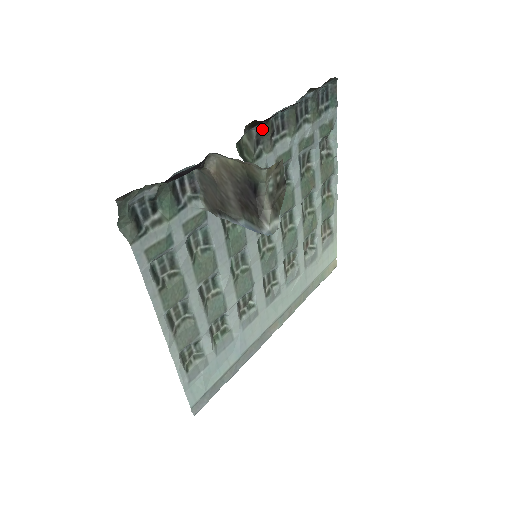
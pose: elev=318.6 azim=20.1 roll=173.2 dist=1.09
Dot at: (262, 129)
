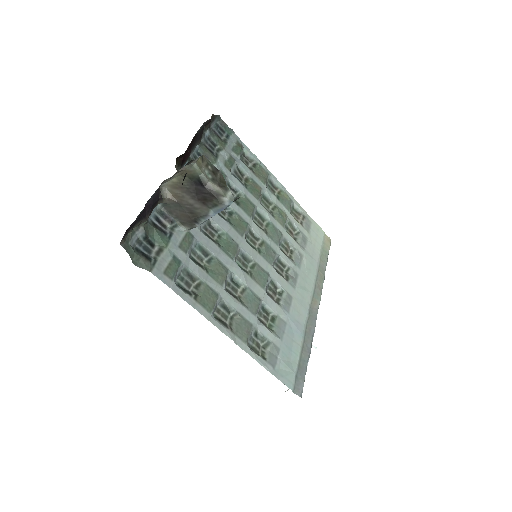
Dot at: occluded
